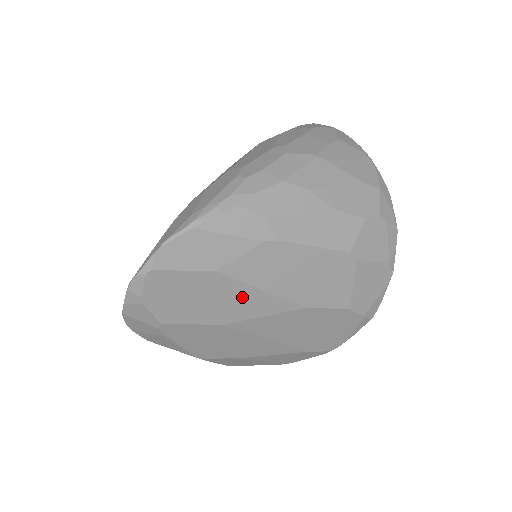
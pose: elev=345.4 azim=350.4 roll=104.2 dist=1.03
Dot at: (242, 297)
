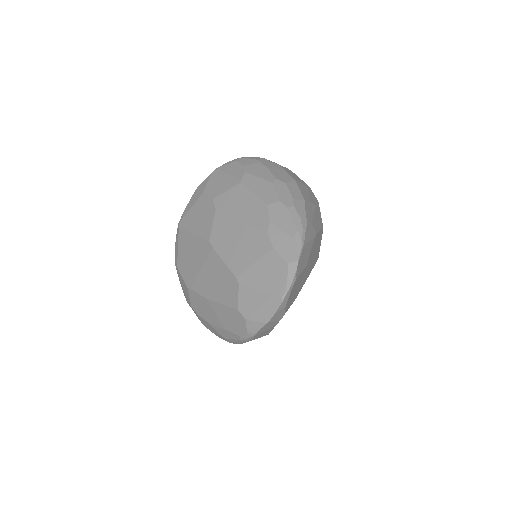
Dot at: (305, 276)
